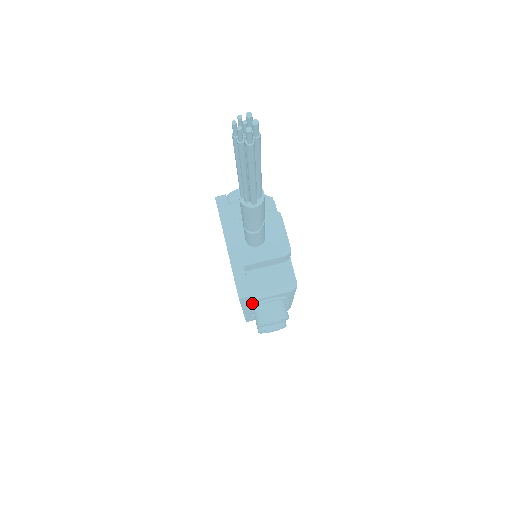
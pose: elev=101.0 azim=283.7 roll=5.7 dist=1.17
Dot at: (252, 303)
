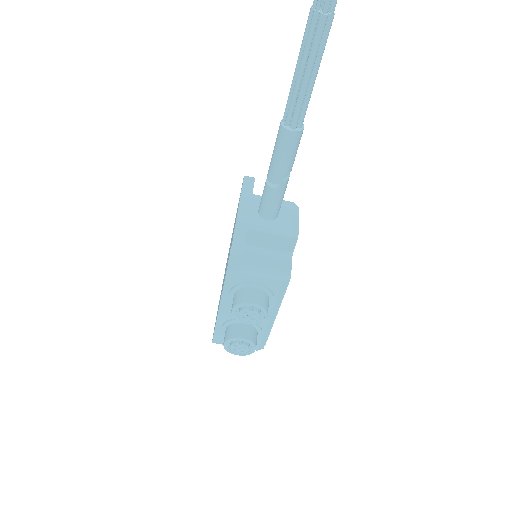
Dot at: (237, 281)
